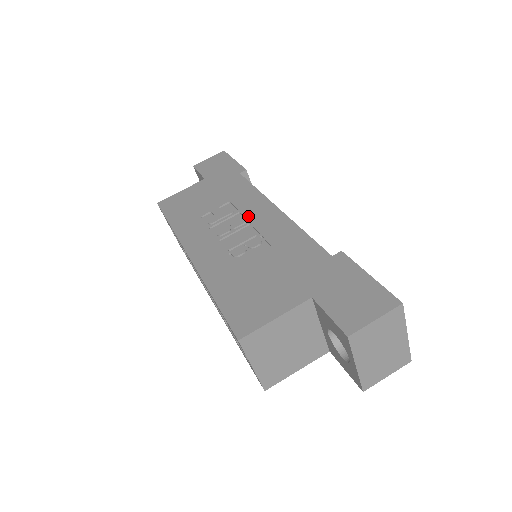
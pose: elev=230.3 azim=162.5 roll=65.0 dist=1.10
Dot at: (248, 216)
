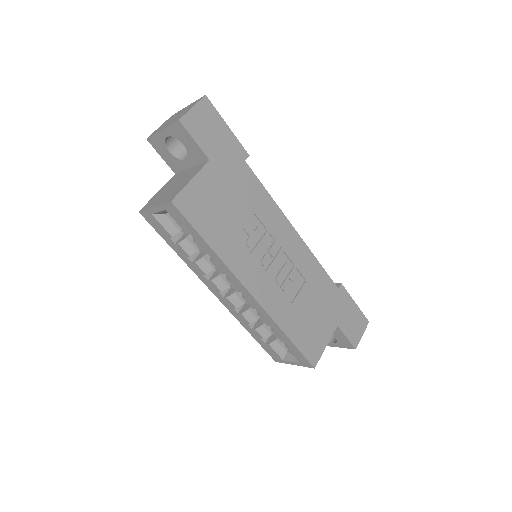
Dot at: (279, 241)
